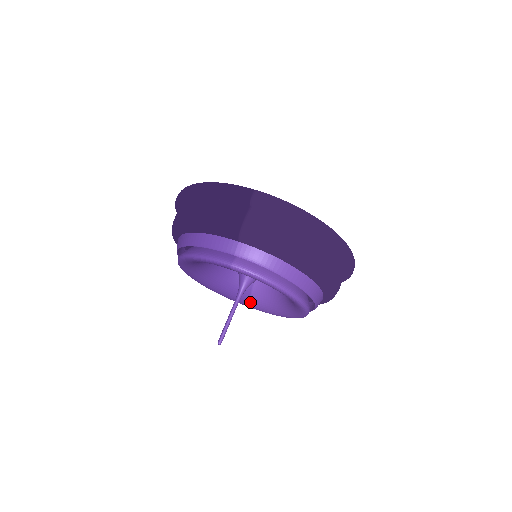
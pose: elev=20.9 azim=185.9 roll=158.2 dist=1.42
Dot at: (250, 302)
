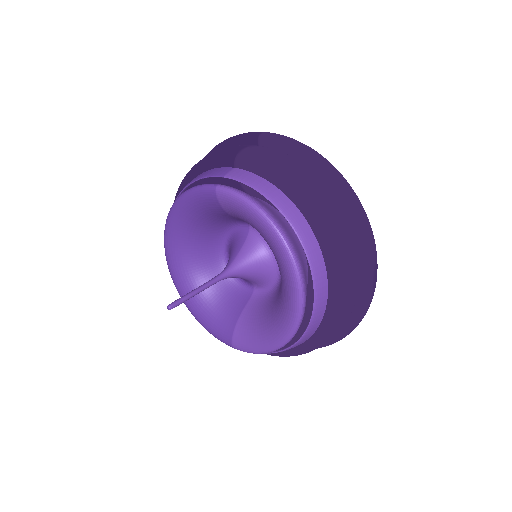
Dot at: (234, 332)
